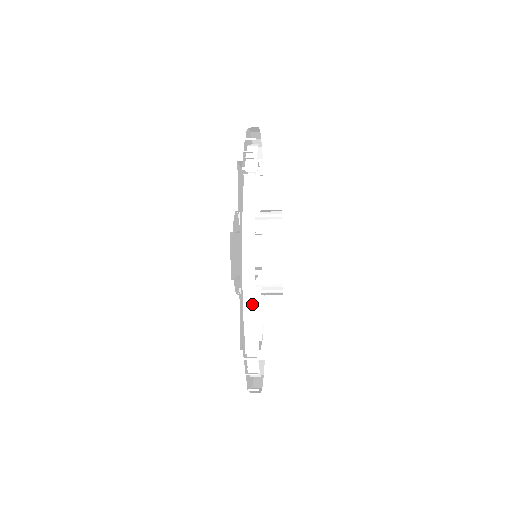
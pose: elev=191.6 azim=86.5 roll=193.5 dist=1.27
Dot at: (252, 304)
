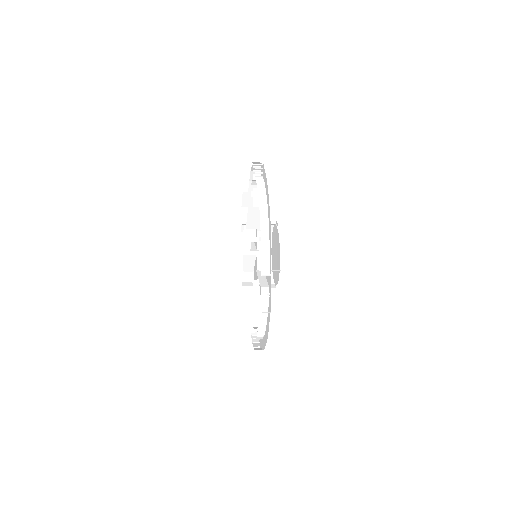
Dot at: (261, 338)
